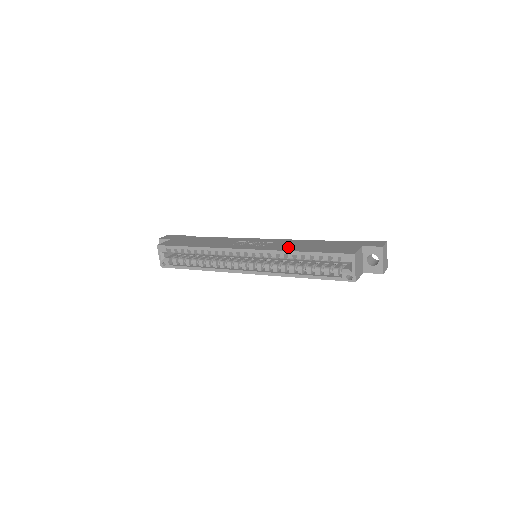
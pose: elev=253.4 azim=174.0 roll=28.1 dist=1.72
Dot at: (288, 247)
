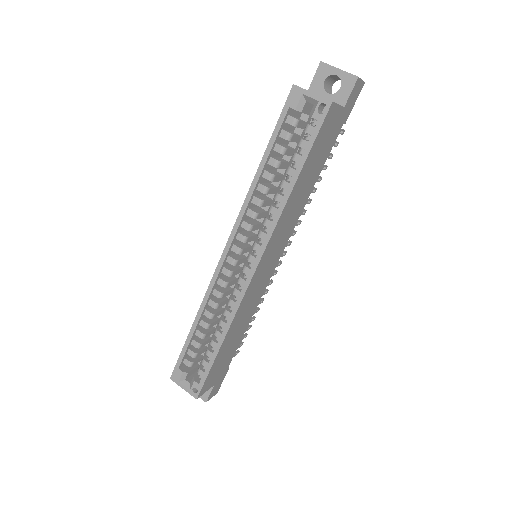
Dot at: occluded
